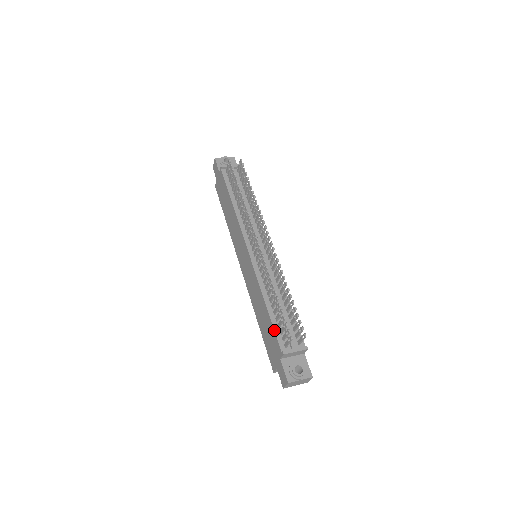
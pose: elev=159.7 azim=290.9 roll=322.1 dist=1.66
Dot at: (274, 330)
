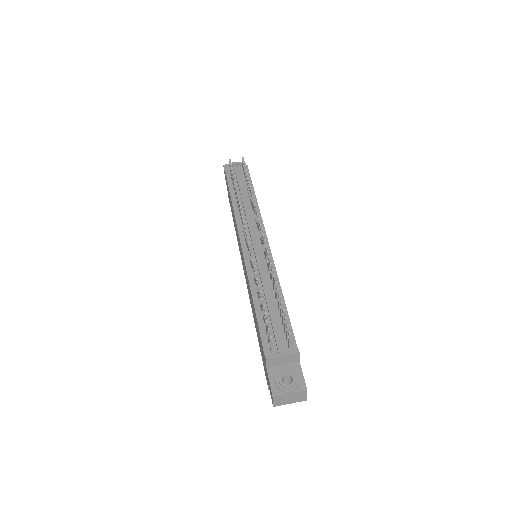
Dot at: (259, 332)
